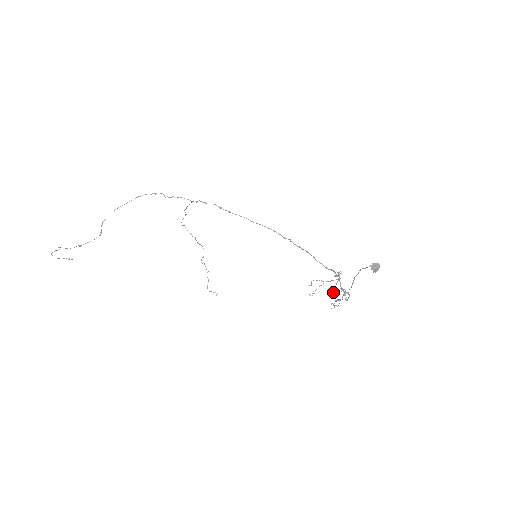
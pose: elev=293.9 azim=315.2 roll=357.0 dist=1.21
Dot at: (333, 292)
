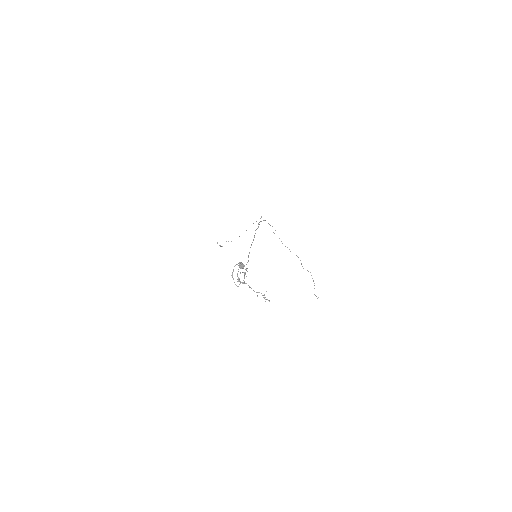
Dot at: (244, 282)
